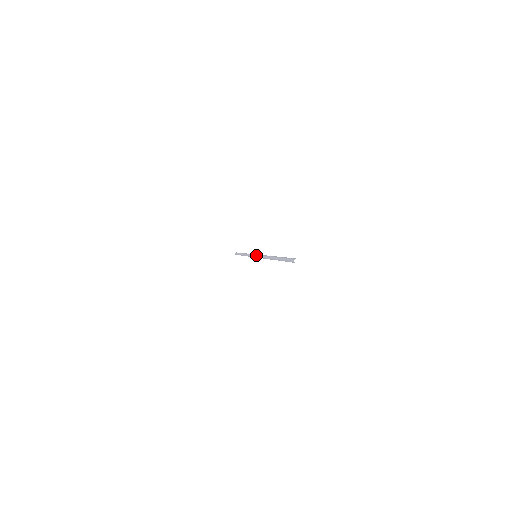
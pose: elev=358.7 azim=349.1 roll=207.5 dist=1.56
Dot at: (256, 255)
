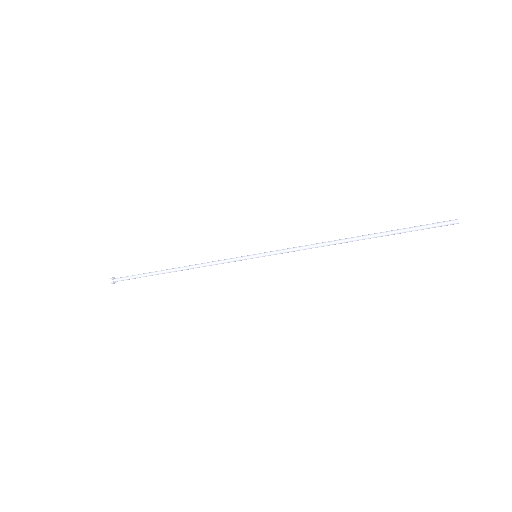
Dot at: occluded
